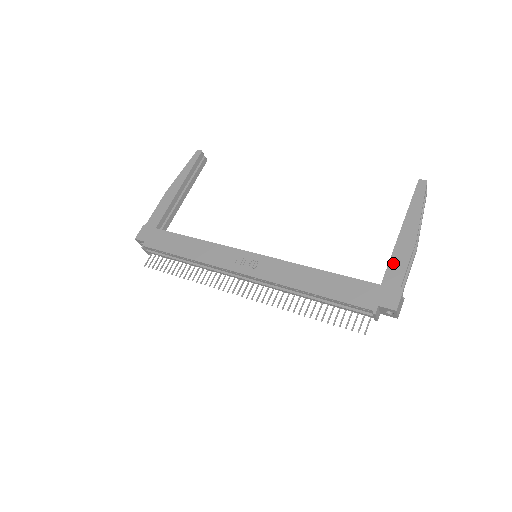
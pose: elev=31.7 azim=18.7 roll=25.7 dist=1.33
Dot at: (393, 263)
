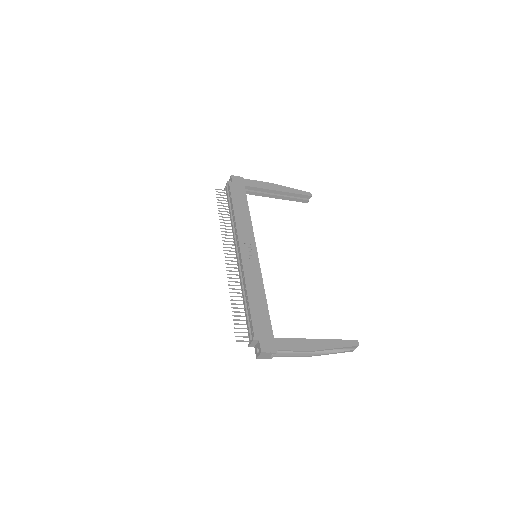
Dot at: (292, 341)
